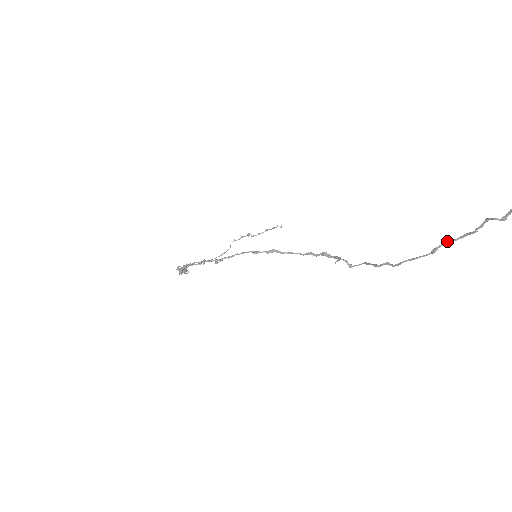
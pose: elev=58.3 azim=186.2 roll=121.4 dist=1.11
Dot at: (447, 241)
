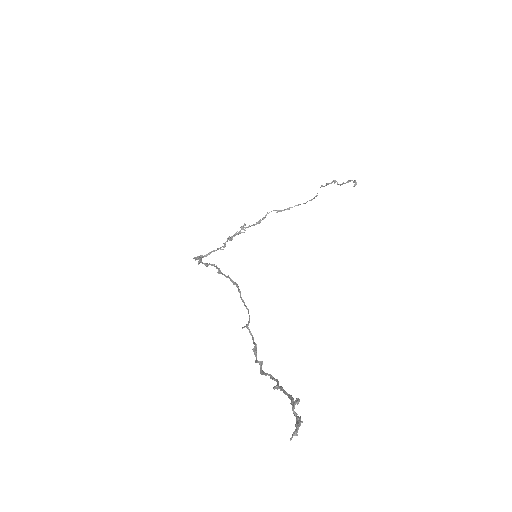
Dot at: (282, 387)
